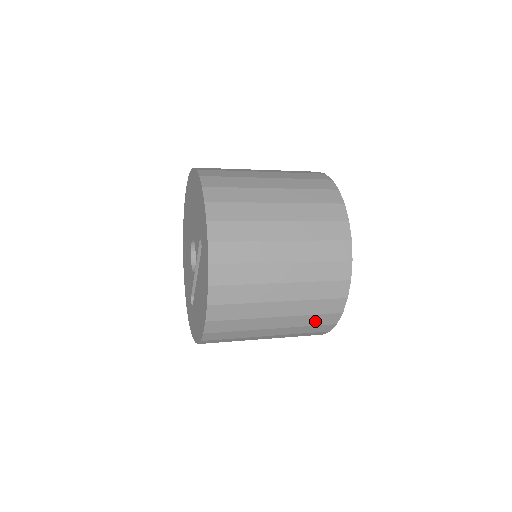
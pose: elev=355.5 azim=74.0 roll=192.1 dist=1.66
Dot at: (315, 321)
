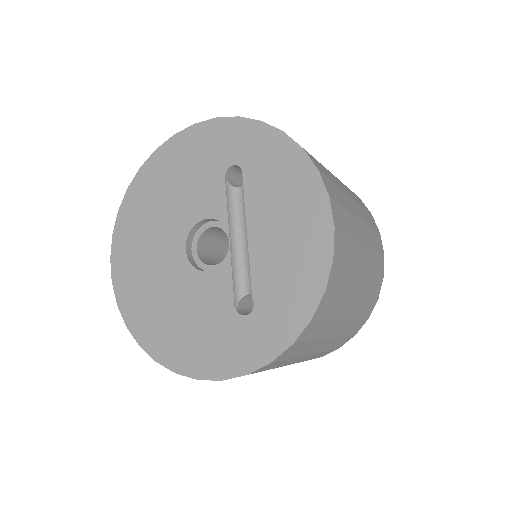
Dot at: (375, 242)
